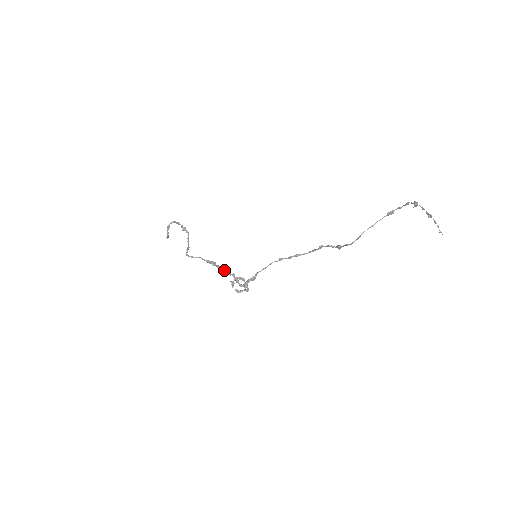
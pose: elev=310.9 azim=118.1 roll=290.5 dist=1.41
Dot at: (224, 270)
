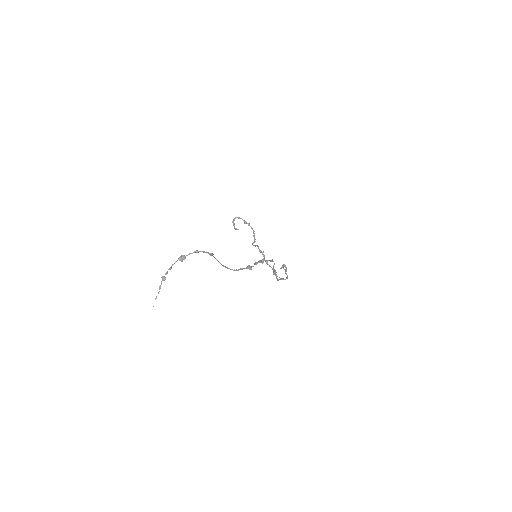
Dot at: occluded
